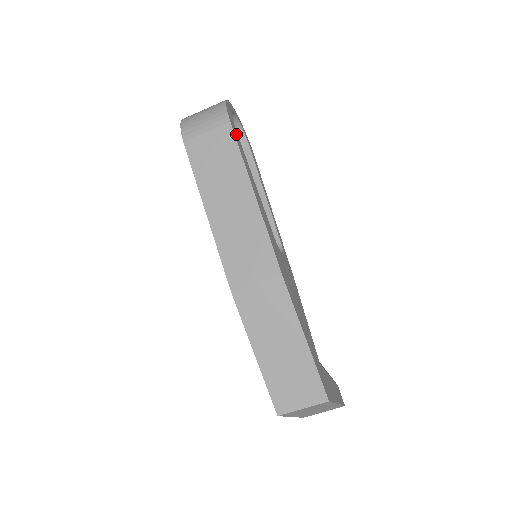
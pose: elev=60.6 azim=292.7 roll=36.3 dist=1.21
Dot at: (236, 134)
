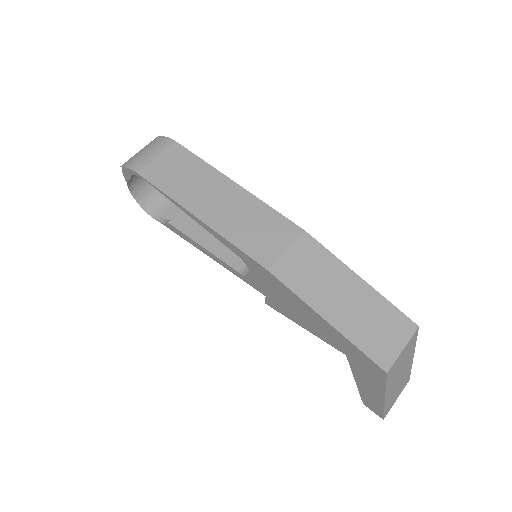
Dot at: occluded
